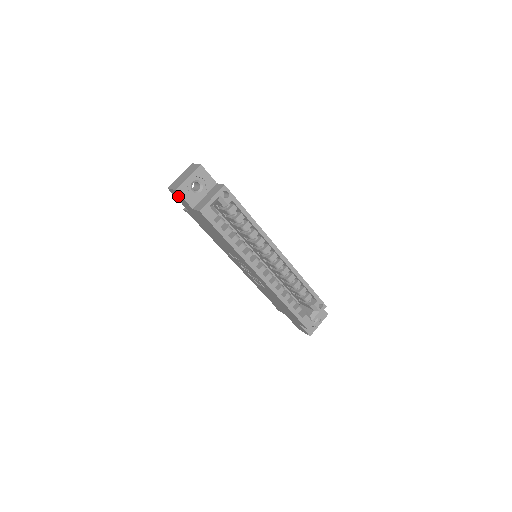
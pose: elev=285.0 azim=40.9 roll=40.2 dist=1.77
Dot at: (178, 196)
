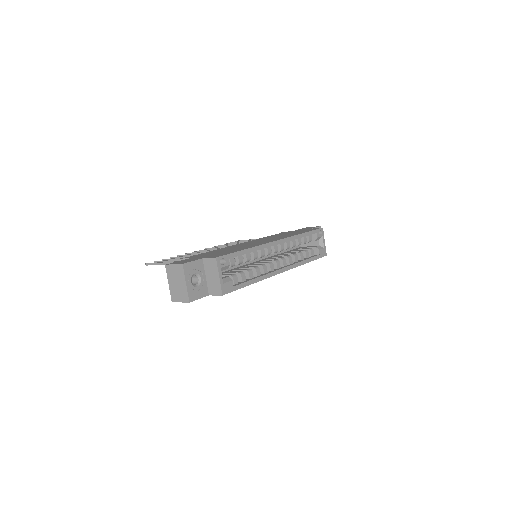
Dot at: occluded
